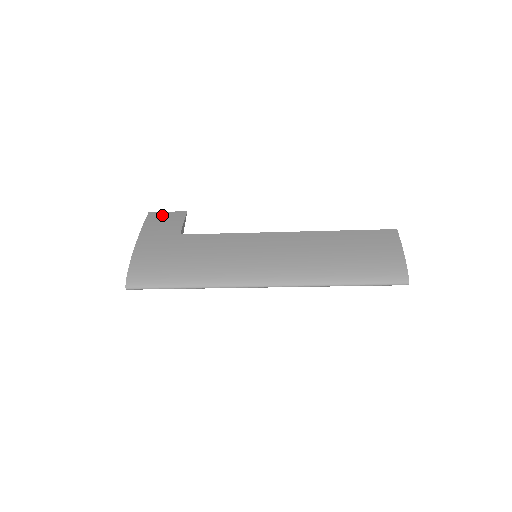
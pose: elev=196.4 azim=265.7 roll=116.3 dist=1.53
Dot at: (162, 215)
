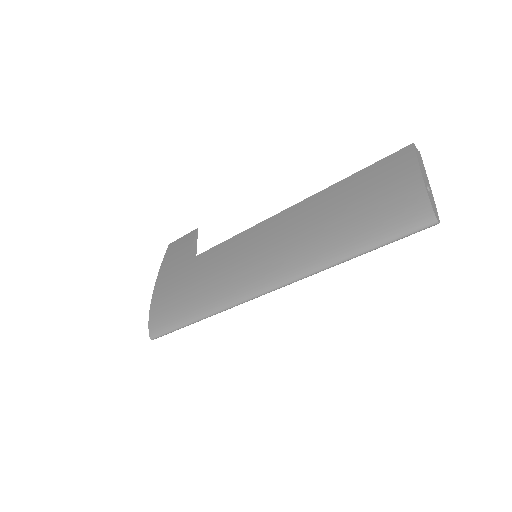
Dot at: (178, 243)
